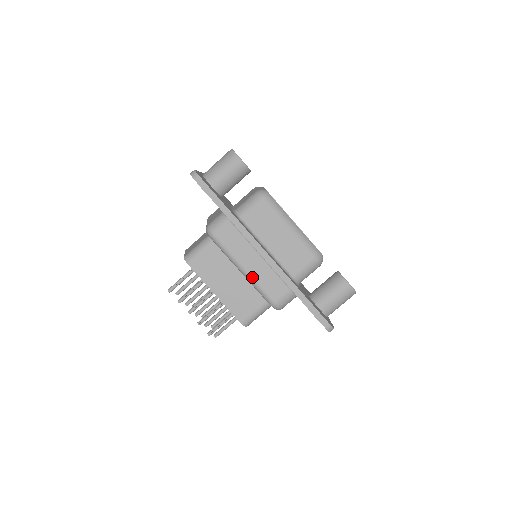
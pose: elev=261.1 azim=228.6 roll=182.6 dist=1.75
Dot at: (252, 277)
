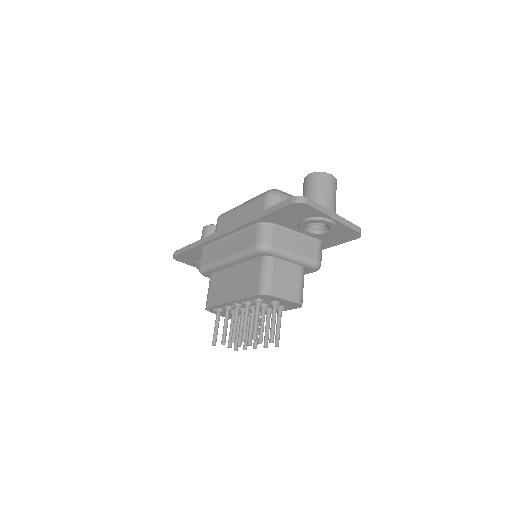
Dot at: (232, 254)
